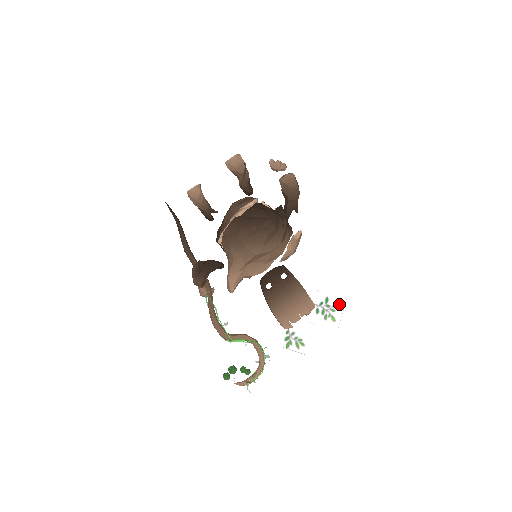
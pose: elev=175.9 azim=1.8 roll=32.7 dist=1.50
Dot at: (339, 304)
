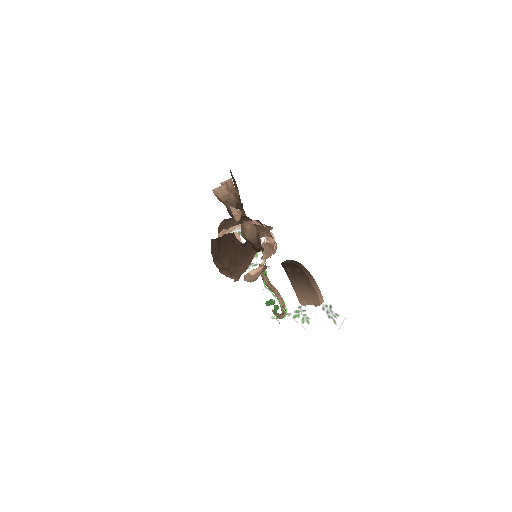
Dot at: (340, 316)
